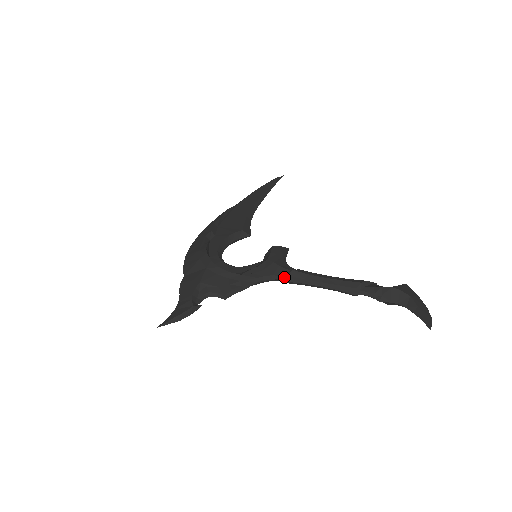
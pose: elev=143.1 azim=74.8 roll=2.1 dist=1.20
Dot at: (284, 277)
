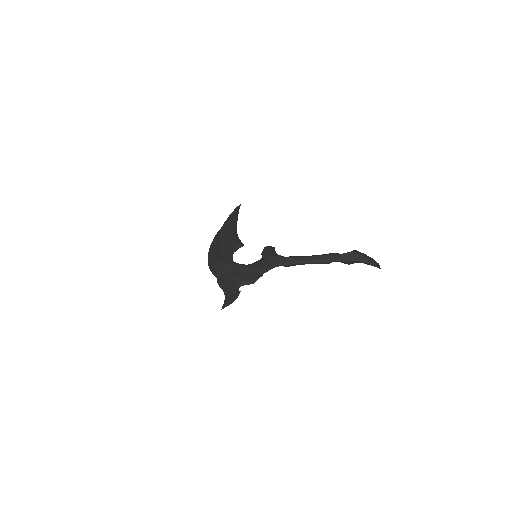
Dot at: (282, 263)
